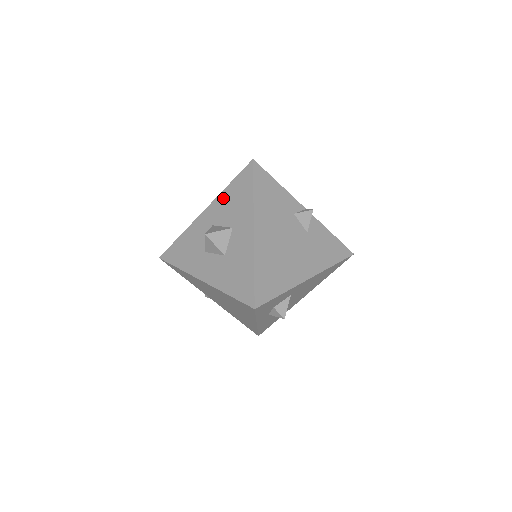
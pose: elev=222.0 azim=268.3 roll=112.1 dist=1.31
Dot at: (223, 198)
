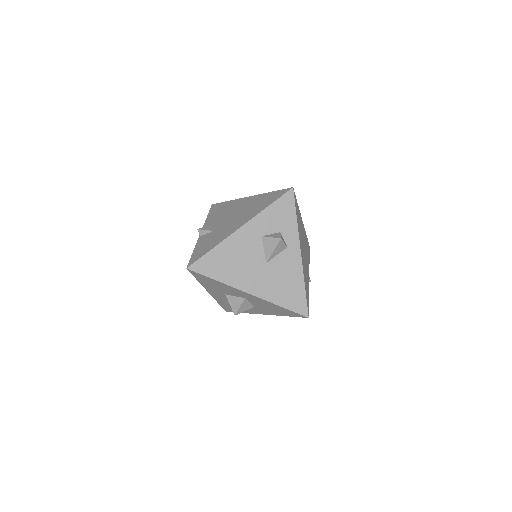
Dot at: (268, 304)
